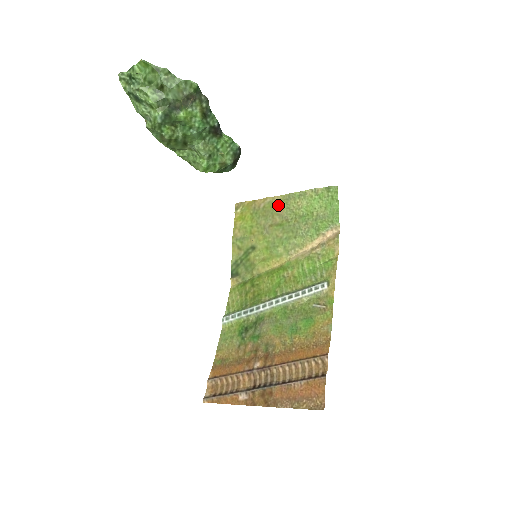
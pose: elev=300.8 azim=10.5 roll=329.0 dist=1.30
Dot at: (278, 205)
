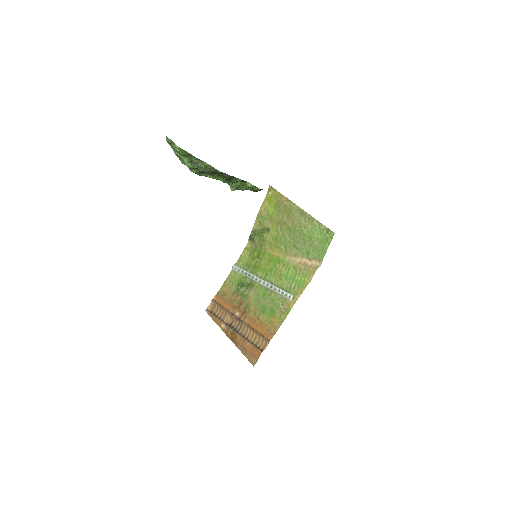
Dot at: (294, 213)
